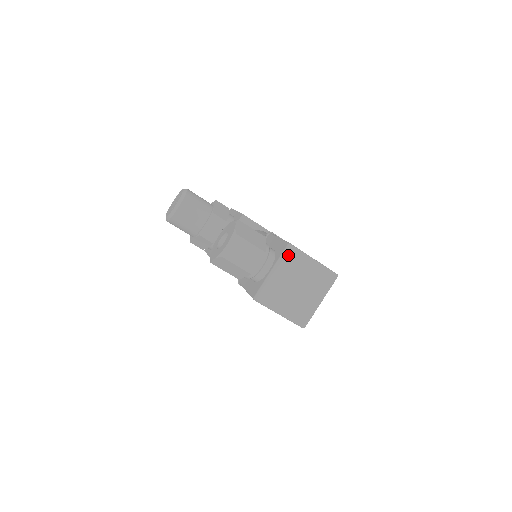
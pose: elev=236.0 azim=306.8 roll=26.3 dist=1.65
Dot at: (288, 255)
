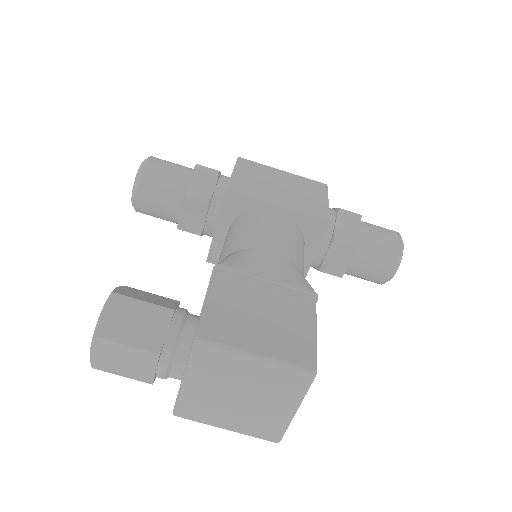
Dot at: (200, 356)
